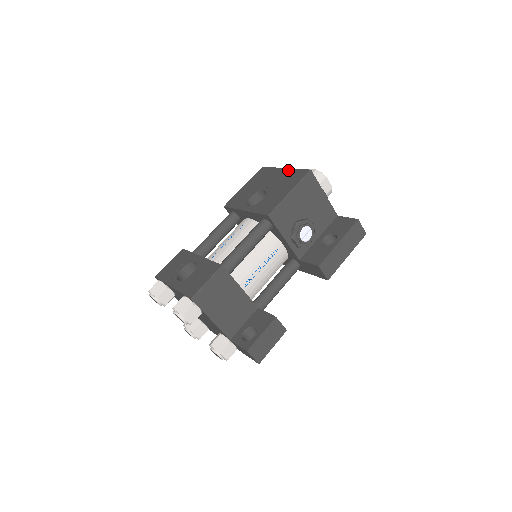
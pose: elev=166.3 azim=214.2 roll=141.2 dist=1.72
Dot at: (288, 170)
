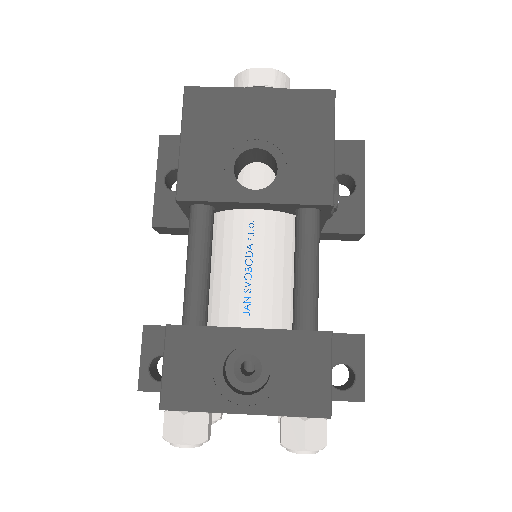
Dot at: (276, 93)
